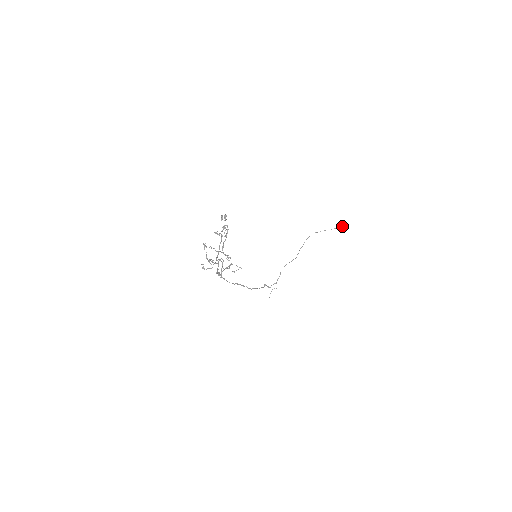
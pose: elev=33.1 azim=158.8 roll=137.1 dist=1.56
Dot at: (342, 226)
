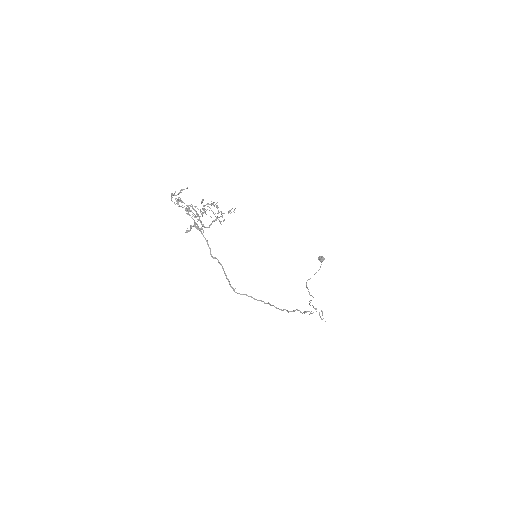
Dot at: (323, 260)
